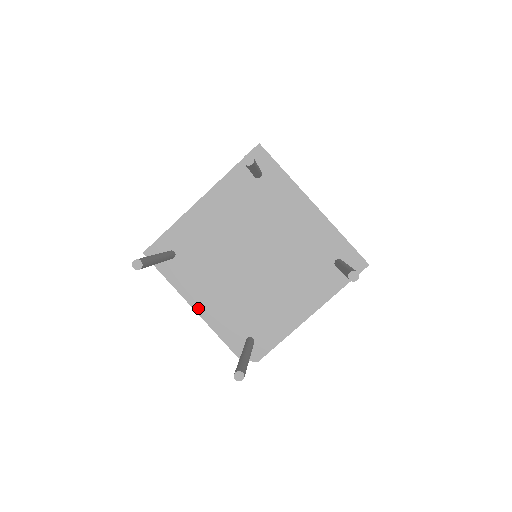
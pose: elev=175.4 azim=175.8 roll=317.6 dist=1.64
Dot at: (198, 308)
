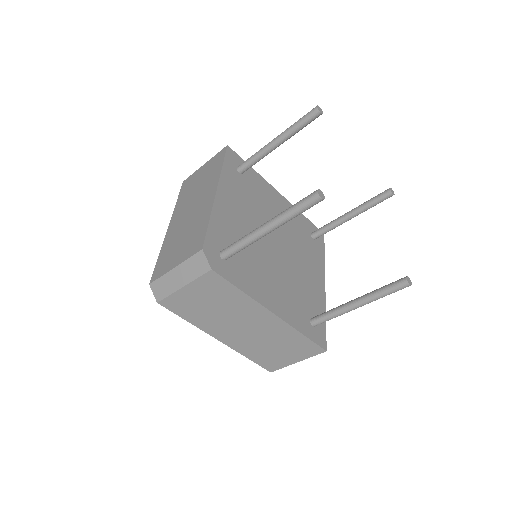
Dot at: (219, 197)
